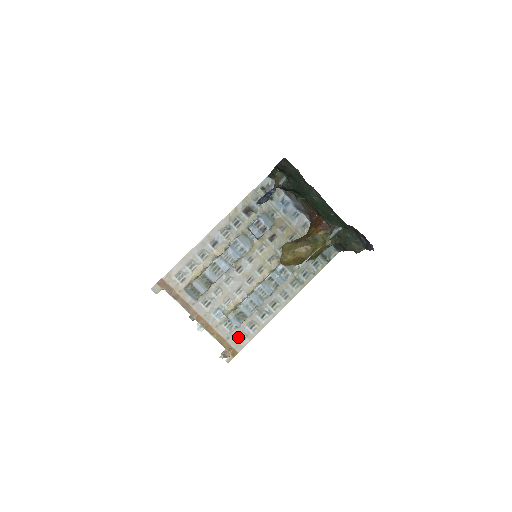
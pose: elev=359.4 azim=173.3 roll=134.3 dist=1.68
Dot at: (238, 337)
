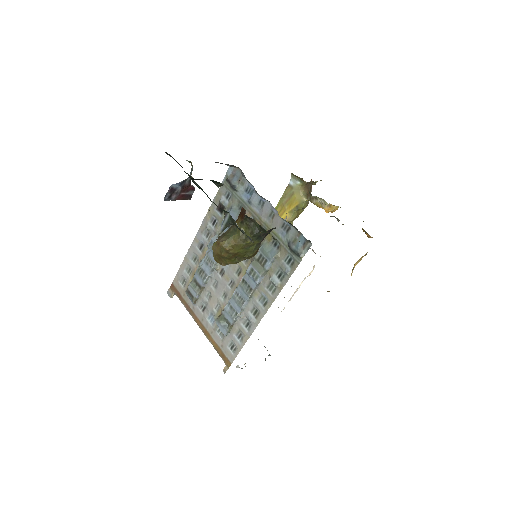
Dot at: (230, 346)
